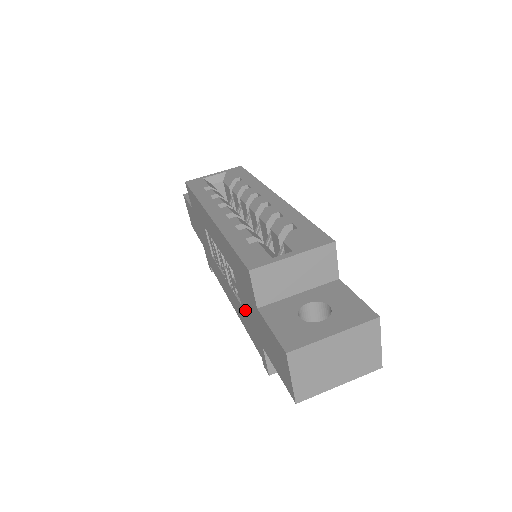
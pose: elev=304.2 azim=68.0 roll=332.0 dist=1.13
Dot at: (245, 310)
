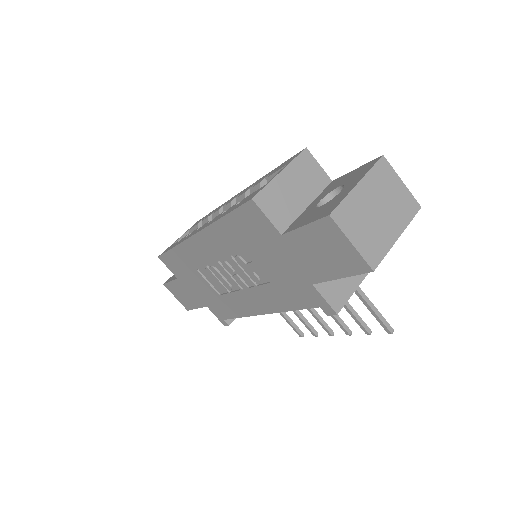
Dot at: (275, 277)
